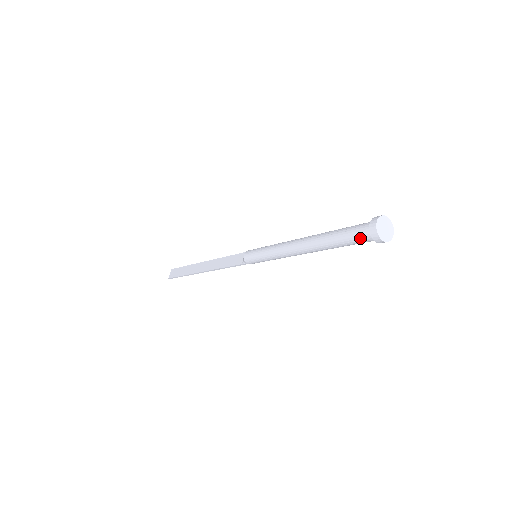
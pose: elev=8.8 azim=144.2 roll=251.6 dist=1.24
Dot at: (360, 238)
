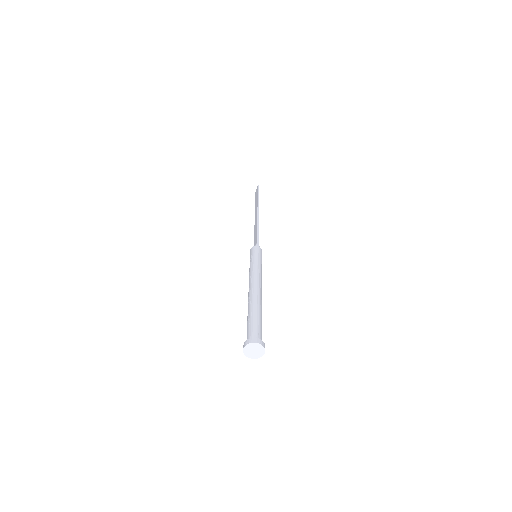
Dot at: occluded
